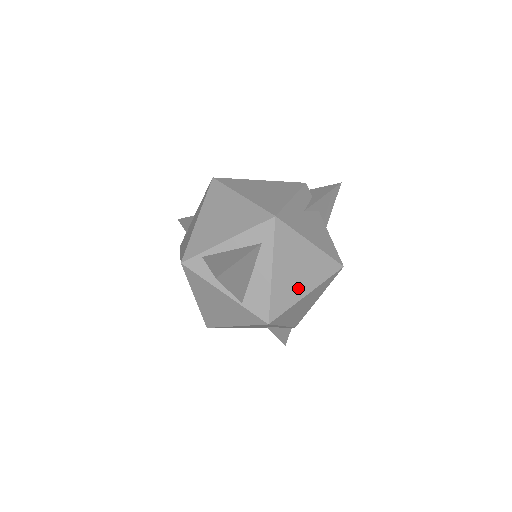
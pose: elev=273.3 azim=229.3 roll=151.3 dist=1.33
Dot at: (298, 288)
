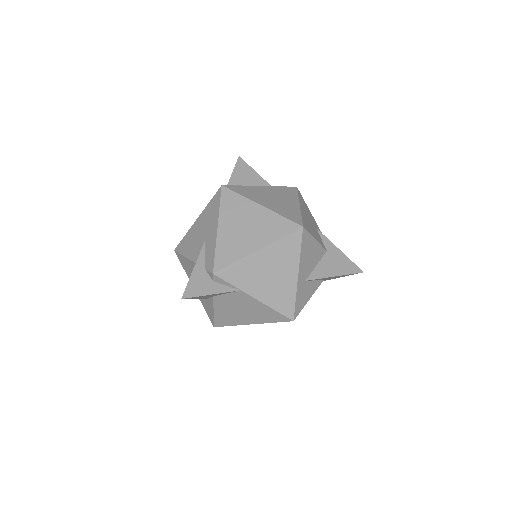
Dot at: (261, 200)
